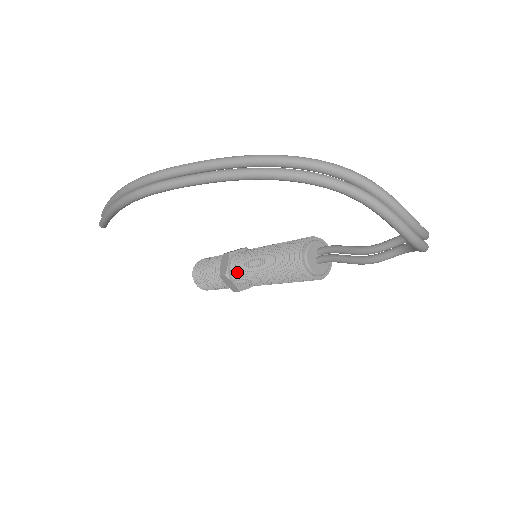
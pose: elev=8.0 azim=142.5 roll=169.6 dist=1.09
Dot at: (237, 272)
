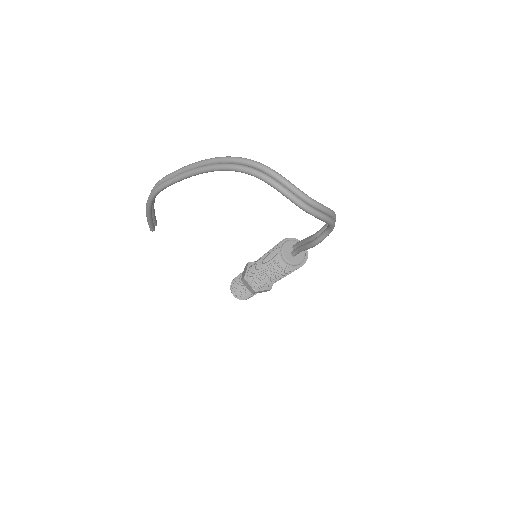
Dot at: (251, 275)
